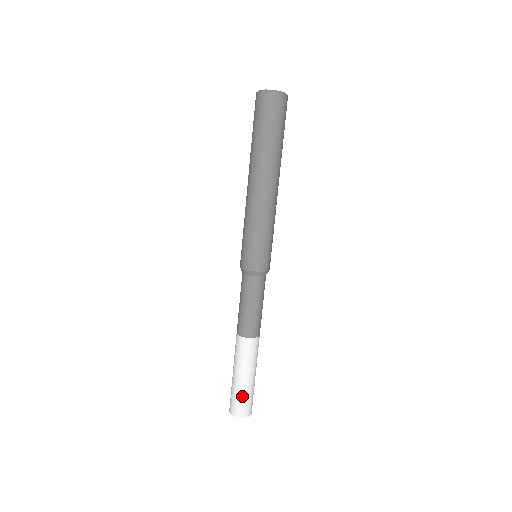
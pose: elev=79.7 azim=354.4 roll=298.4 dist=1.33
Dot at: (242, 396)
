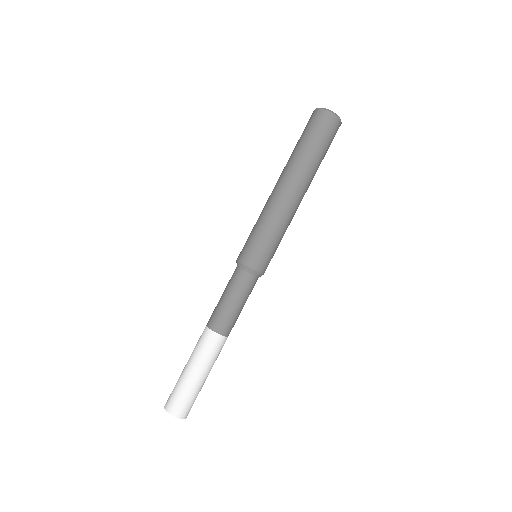
Dot at: (181, 390)
